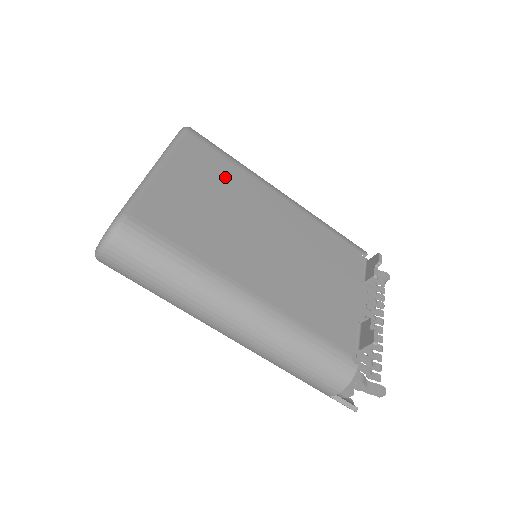
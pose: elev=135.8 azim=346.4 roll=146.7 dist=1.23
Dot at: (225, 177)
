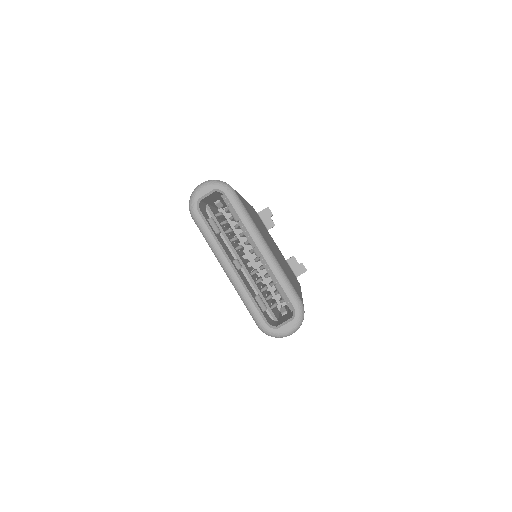
Dot at: (253, 216)
